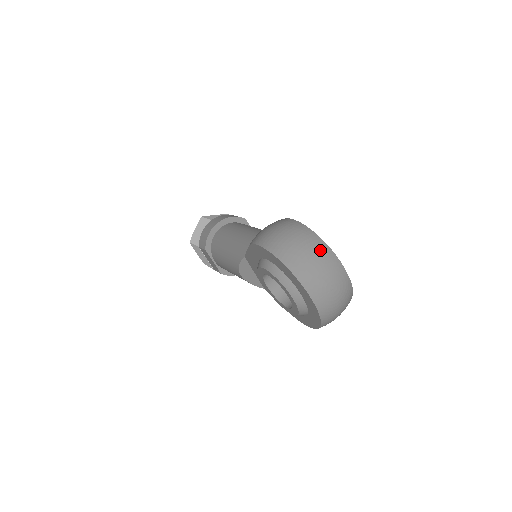
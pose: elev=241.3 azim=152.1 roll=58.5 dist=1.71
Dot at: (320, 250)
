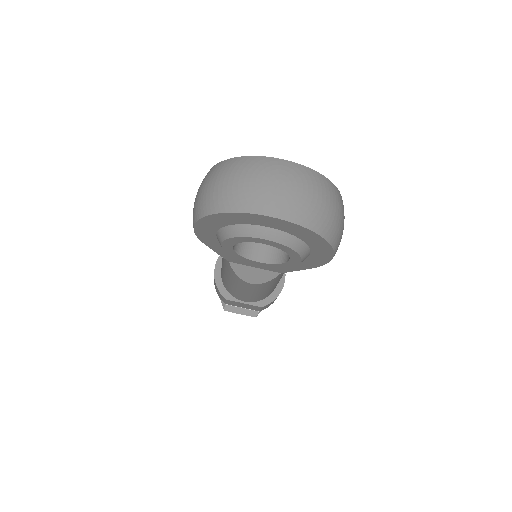
Dot at: (233, 167)
